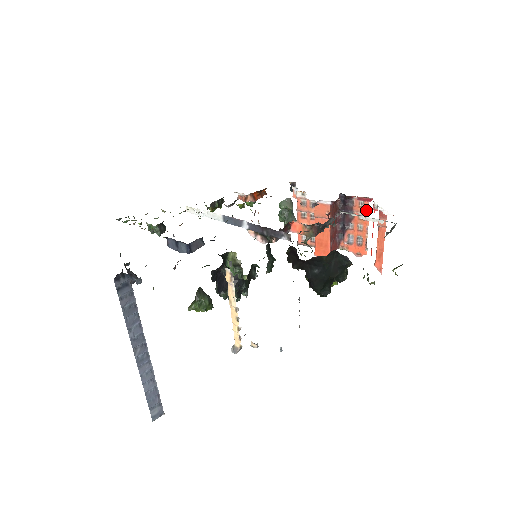
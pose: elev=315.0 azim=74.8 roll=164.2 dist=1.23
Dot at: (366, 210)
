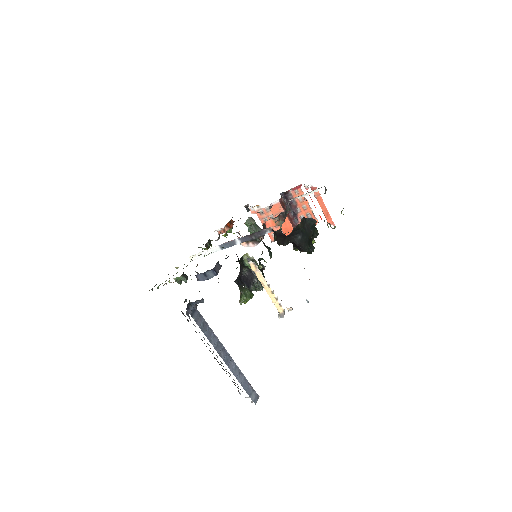
Dot at: (302, 194)
